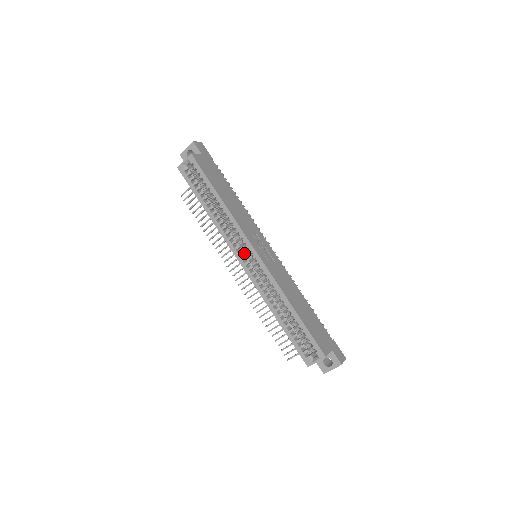
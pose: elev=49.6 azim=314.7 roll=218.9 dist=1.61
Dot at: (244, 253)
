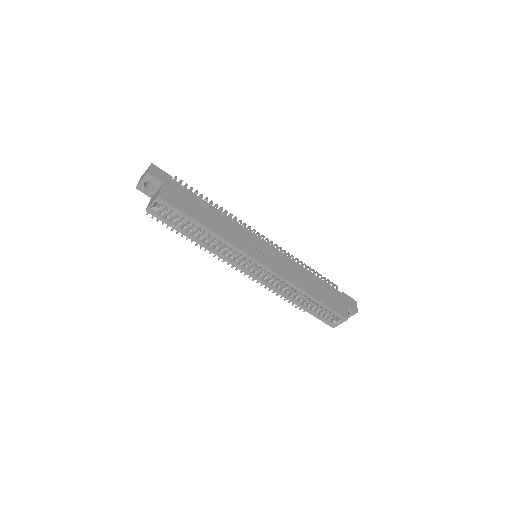
Dot at: (249, 265)
